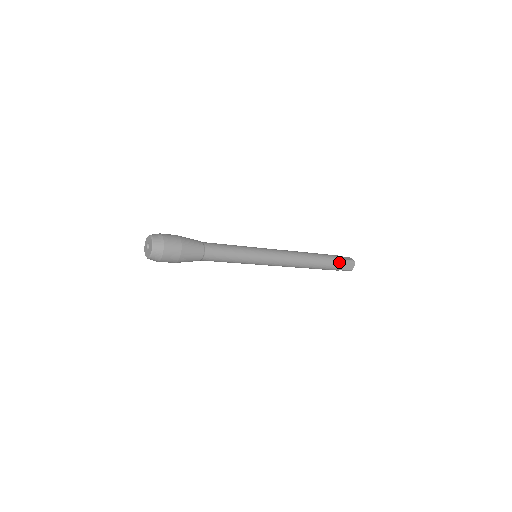
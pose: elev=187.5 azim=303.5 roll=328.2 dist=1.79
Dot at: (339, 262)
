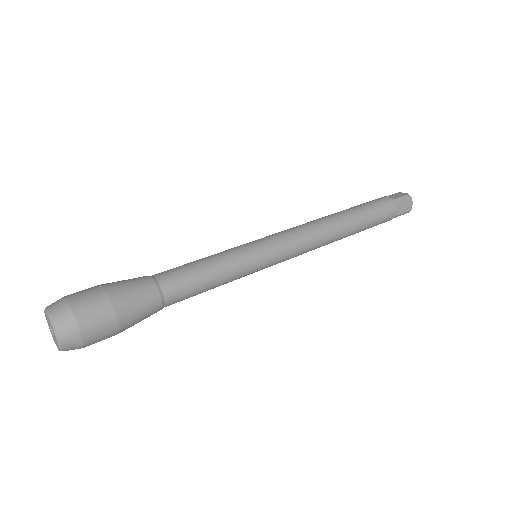
Dot at: (388, 206)
